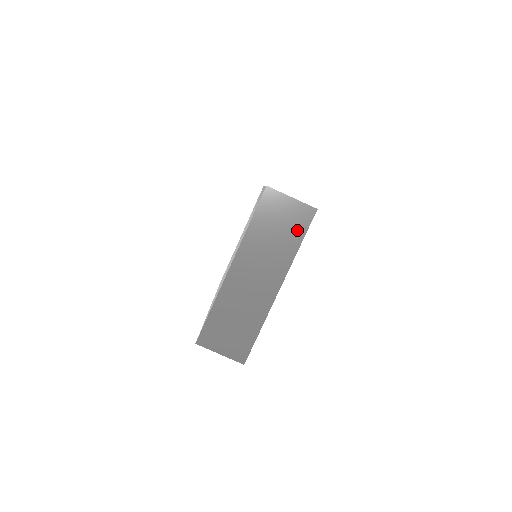
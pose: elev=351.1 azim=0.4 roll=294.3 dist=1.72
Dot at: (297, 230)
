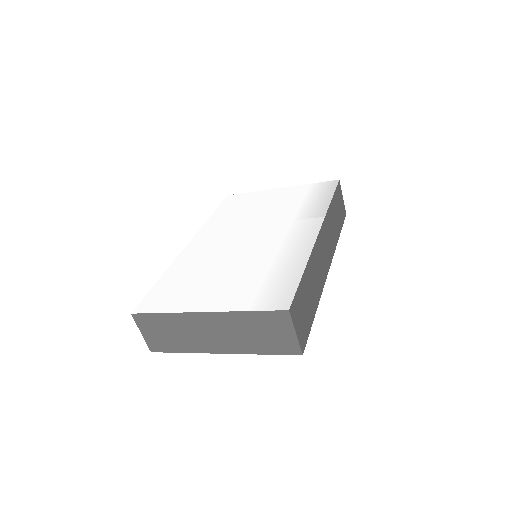
Dot at: (274, 347)
